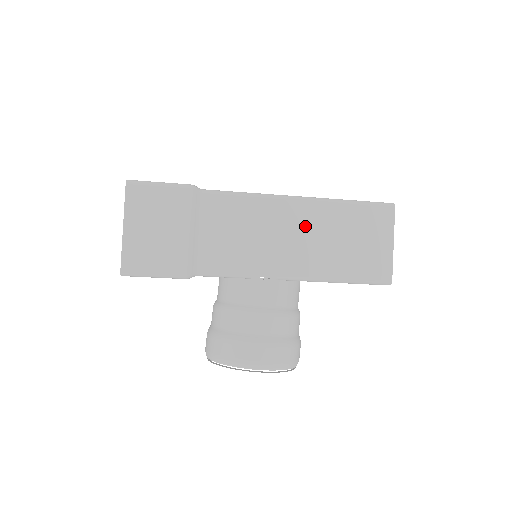
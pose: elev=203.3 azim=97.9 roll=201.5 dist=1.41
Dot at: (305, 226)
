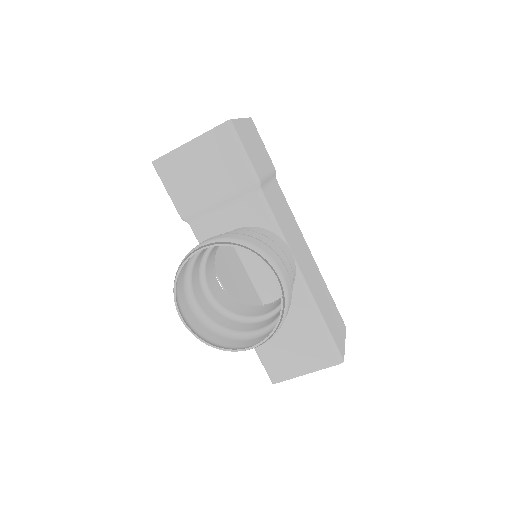
Dot at: (312, 267)
